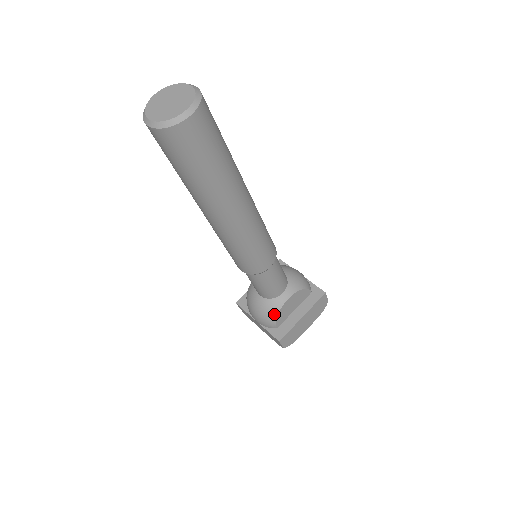
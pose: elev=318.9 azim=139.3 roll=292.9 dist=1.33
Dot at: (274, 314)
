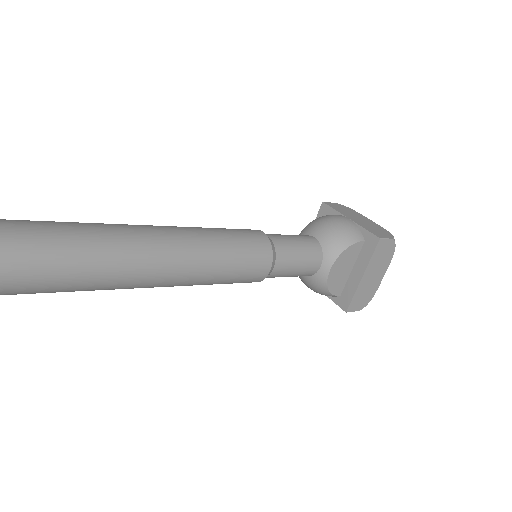
Dot at: (324, 289)
